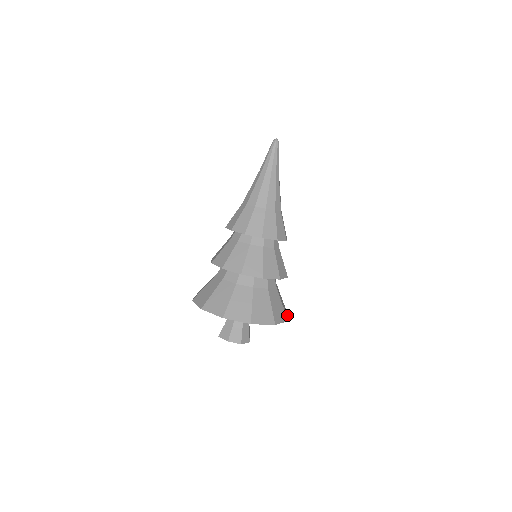
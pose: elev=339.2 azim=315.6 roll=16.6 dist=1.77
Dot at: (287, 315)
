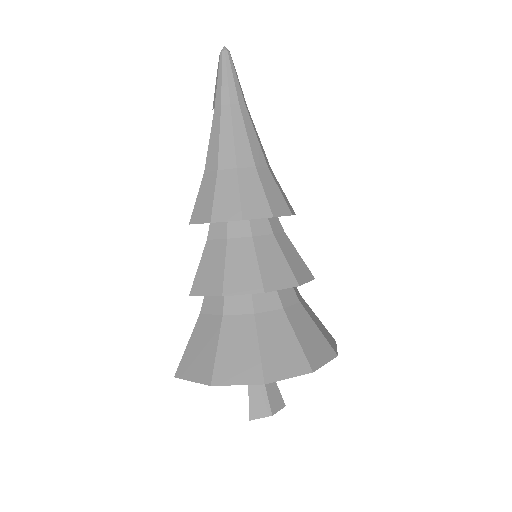
Dot at: occluded
